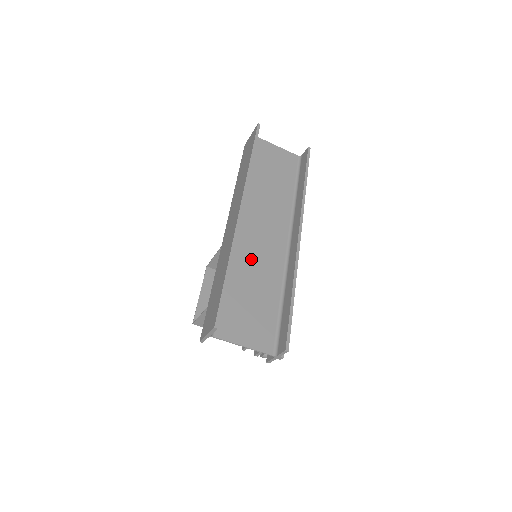
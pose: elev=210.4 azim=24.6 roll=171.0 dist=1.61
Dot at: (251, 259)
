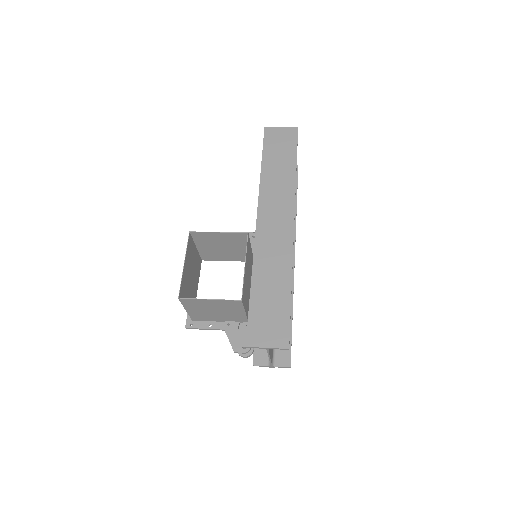
Dot at: occluded
